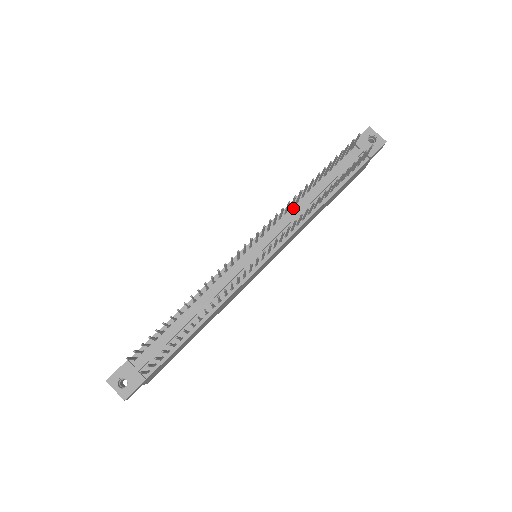
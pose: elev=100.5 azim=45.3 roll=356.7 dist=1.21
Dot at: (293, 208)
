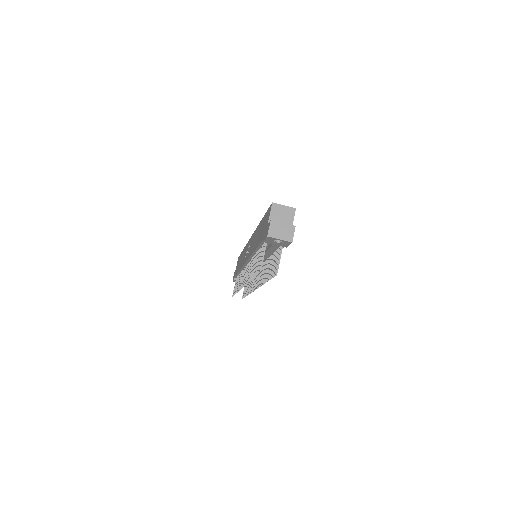
Dot at: occluded
